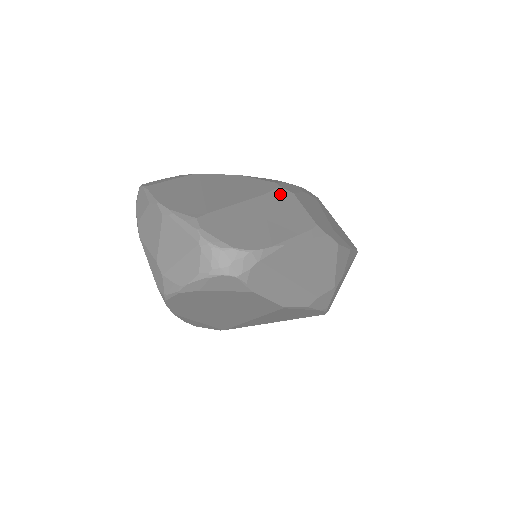
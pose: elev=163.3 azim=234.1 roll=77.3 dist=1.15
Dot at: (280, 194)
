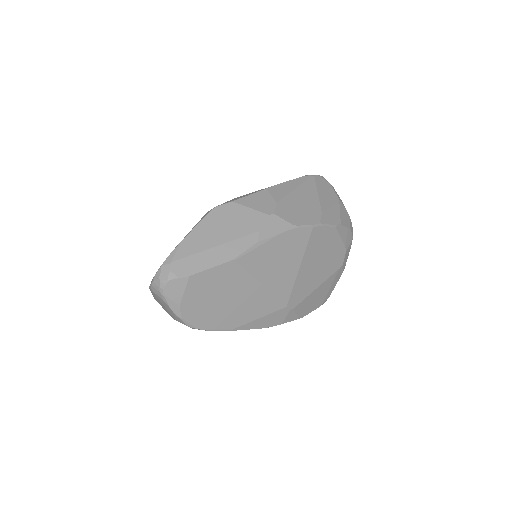
Dot at: occluded
